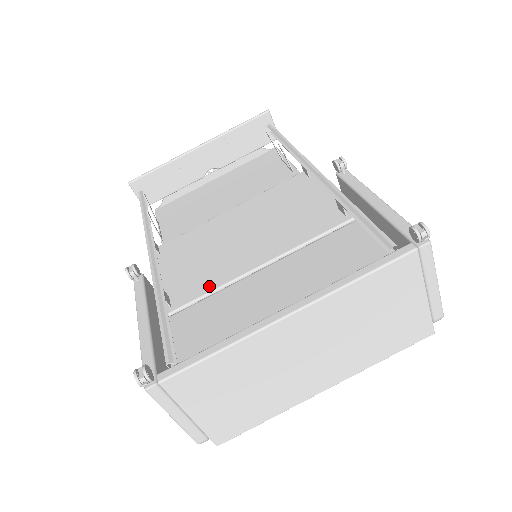
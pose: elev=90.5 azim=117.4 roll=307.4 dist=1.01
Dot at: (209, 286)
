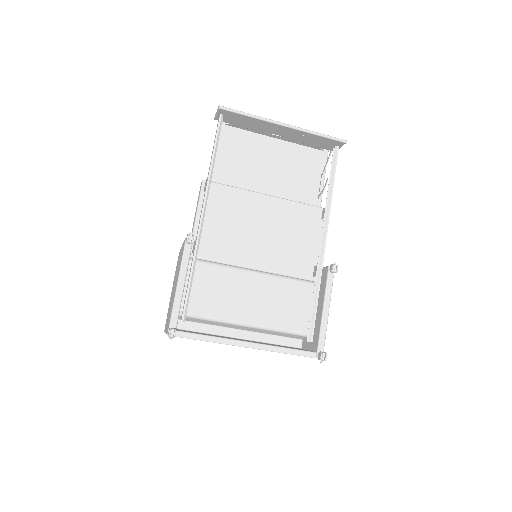
Dot at: (221, 257)
